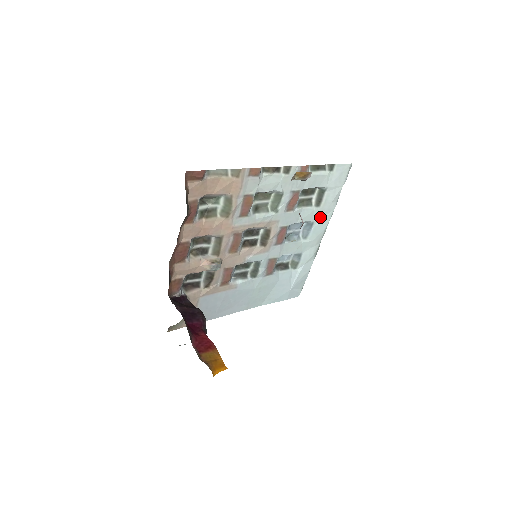
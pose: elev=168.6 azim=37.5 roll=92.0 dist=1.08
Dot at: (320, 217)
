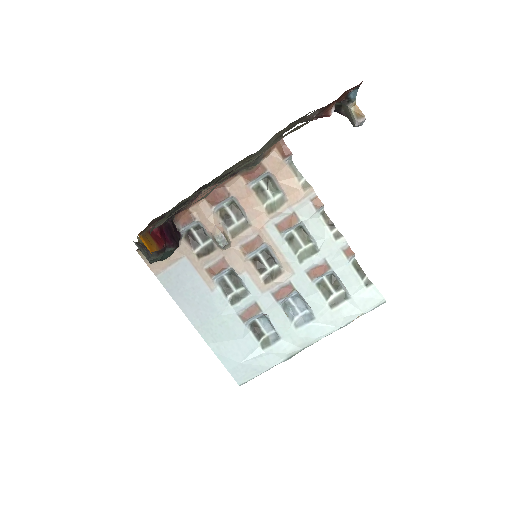
Dot at: (323, 321)
